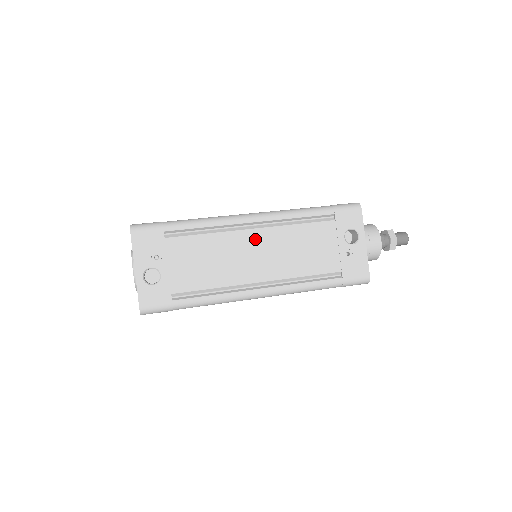
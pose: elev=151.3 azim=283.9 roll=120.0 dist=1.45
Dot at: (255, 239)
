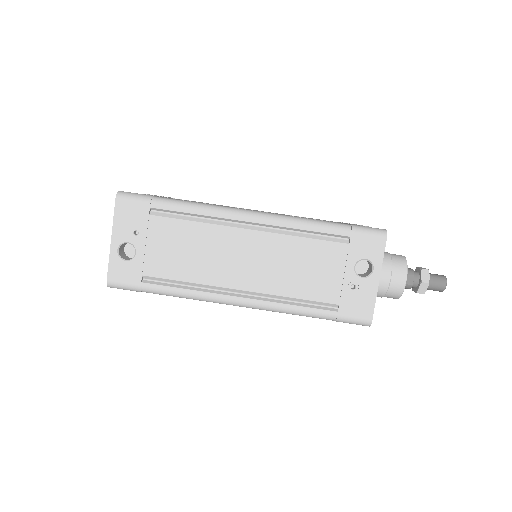
Dot at: (247, 241)
